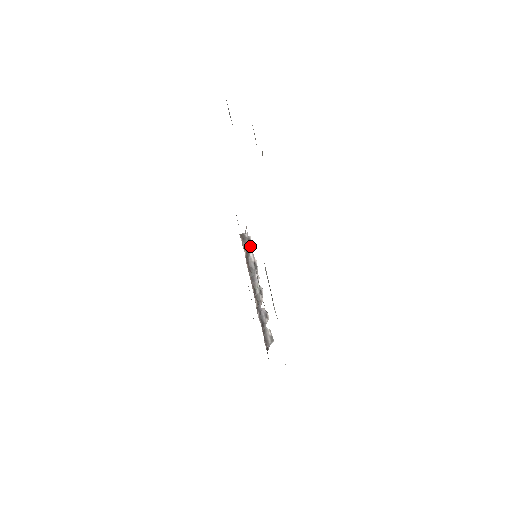
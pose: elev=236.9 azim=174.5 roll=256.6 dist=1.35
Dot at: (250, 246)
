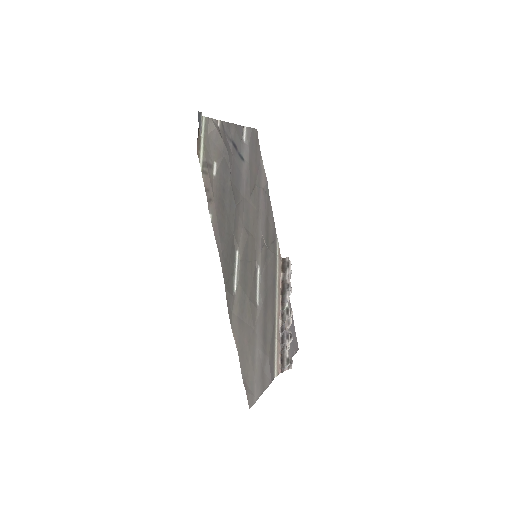
Dot at: (288, 269)
